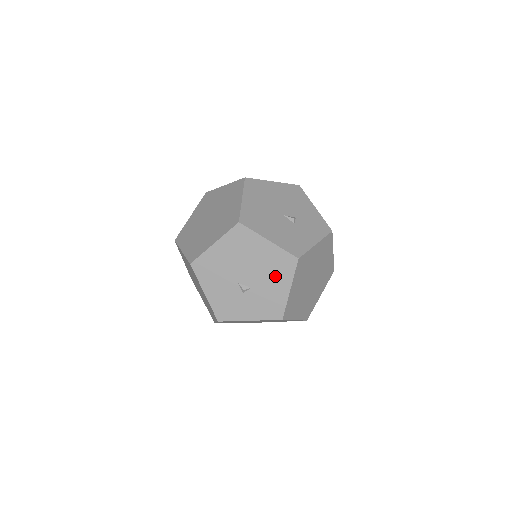
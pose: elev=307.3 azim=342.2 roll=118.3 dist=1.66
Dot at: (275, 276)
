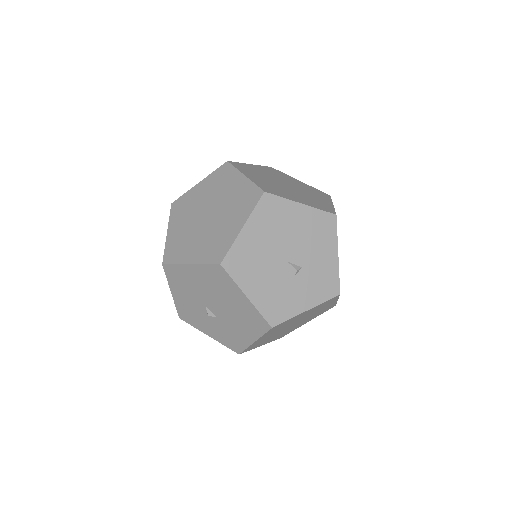
Dot at: (243, 324)
